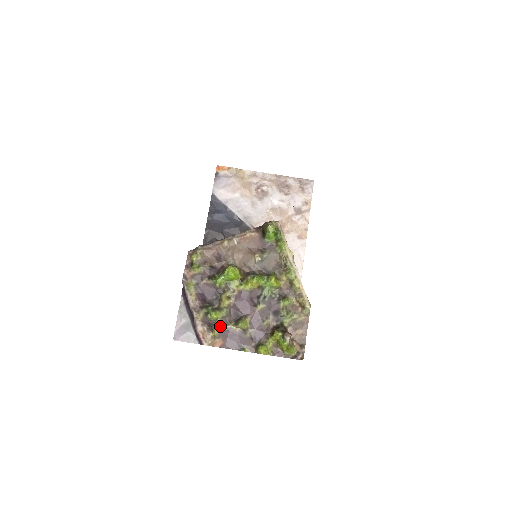
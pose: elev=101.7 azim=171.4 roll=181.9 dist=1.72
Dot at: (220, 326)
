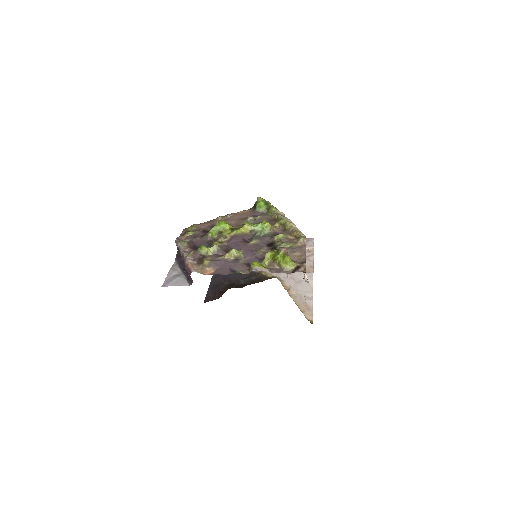
Dot at: (211, 258)
